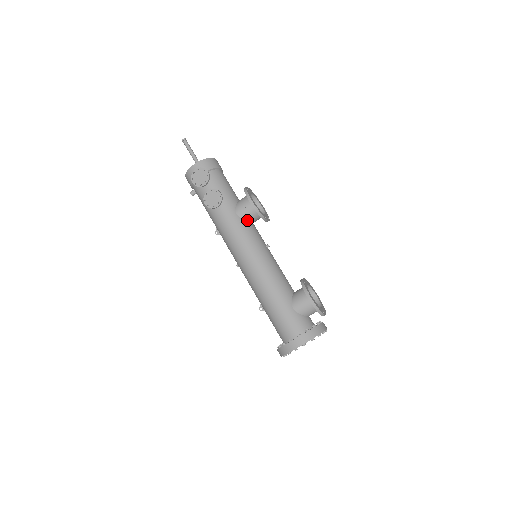
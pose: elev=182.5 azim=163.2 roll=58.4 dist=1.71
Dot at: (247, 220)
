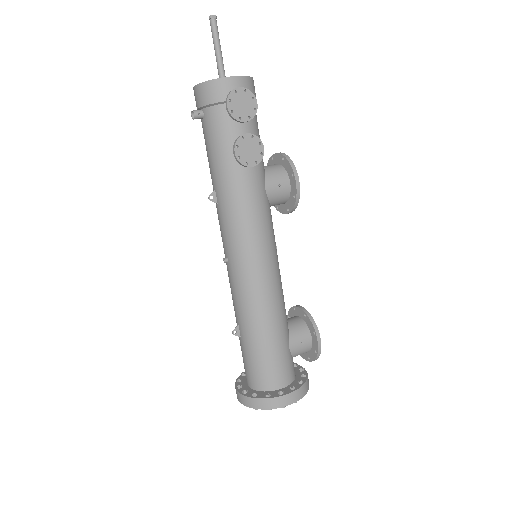
Dot at: (270, 202)
